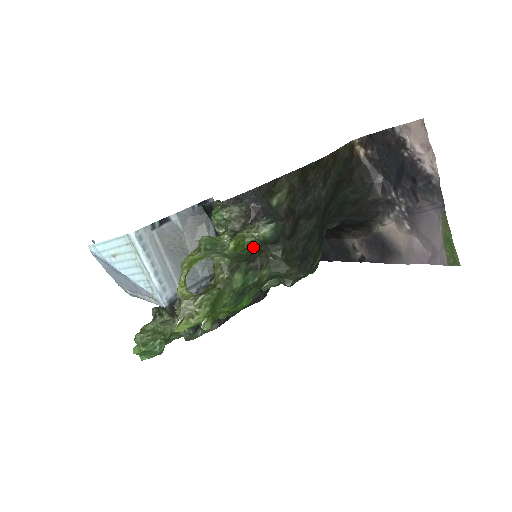
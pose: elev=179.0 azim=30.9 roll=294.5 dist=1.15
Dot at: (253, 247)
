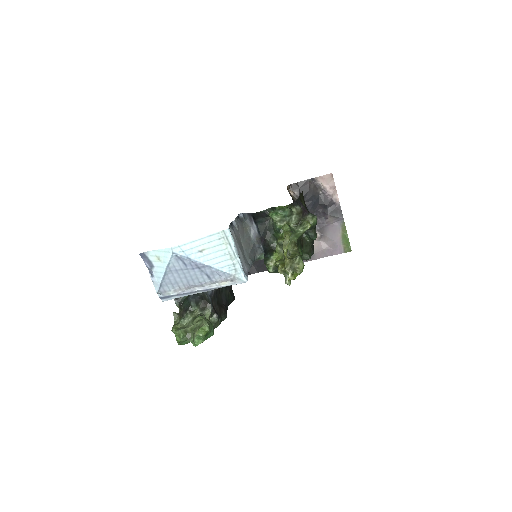
Dot at: occluded
